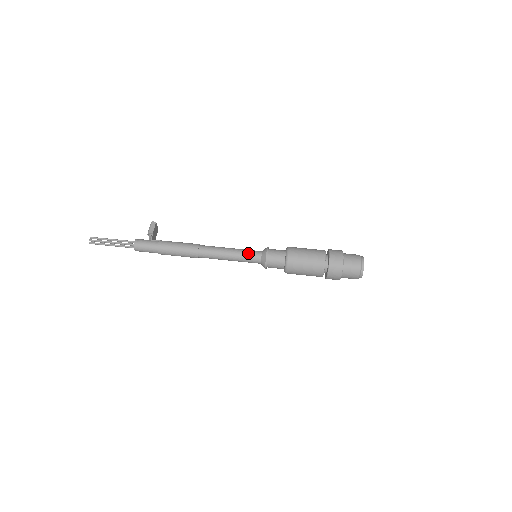
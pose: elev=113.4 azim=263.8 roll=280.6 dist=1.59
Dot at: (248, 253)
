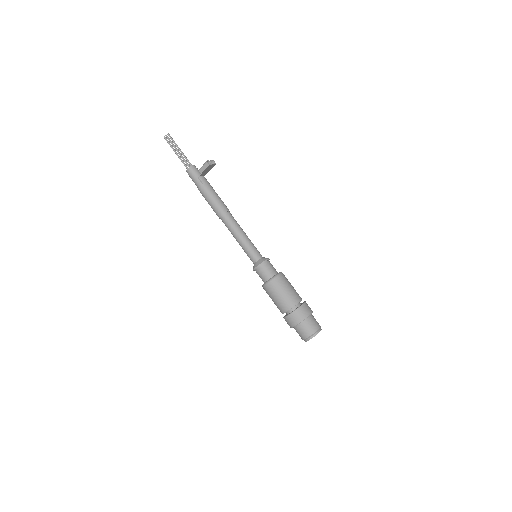
Dot at: (248, 253)
